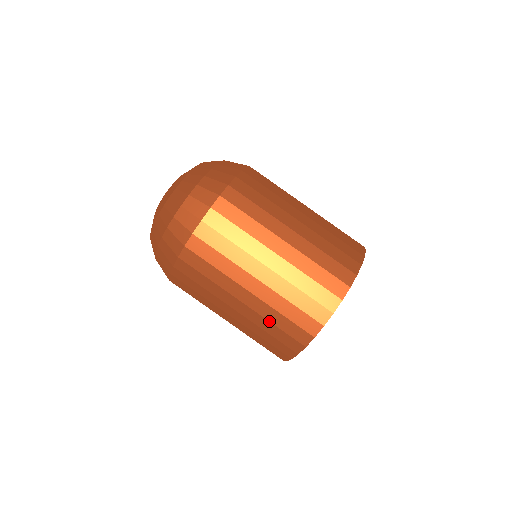
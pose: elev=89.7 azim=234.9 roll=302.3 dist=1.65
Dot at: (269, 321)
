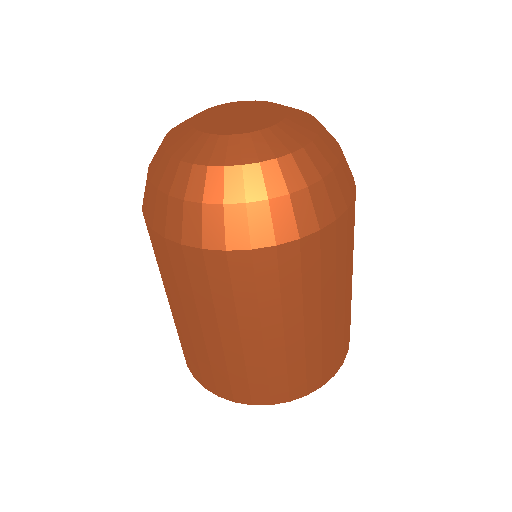
Dot at: (287, 365)
